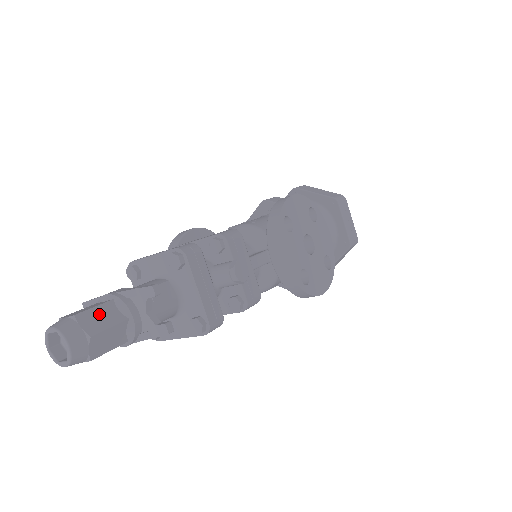
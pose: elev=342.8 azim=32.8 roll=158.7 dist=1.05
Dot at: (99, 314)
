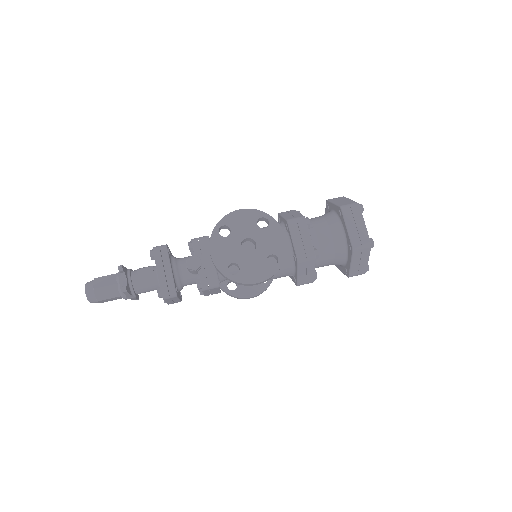
Dot at: (105, 279)
